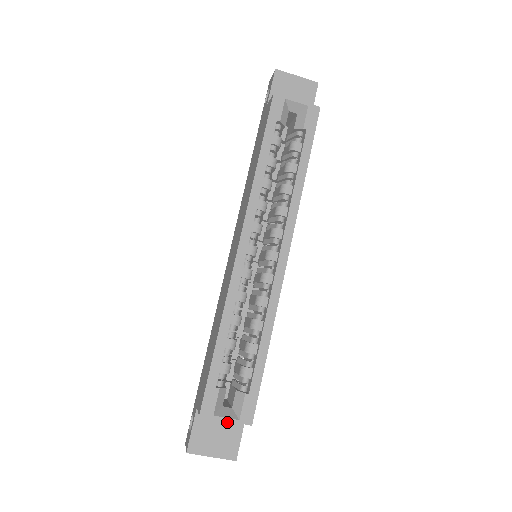
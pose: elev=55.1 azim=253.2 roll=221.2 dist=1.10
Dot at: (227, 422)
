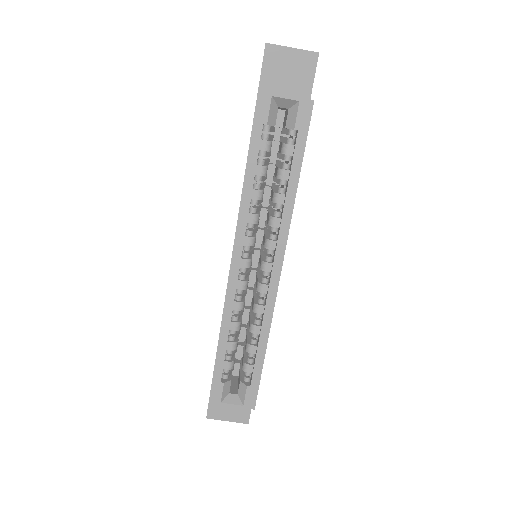
Dot at: occluded
